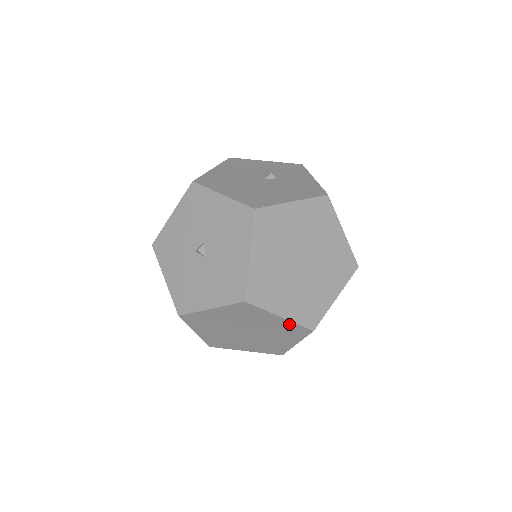
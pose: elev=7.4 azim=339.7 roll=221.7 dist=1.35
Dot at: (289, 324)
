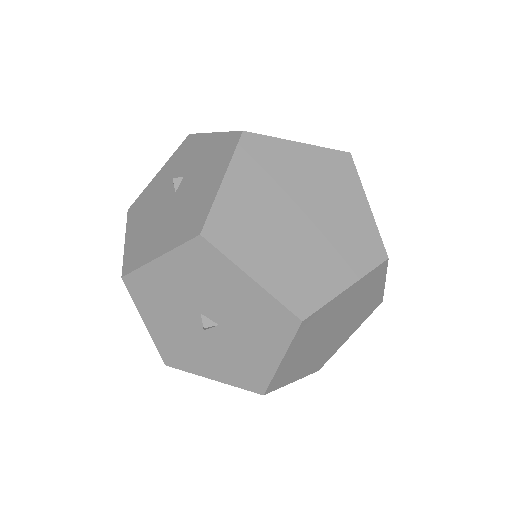
Dot at: (361, 282)
